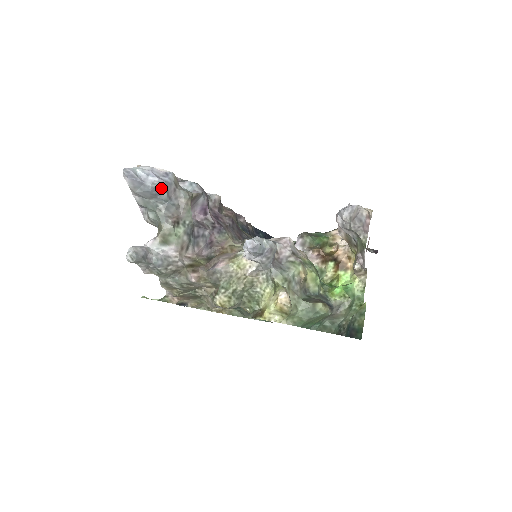
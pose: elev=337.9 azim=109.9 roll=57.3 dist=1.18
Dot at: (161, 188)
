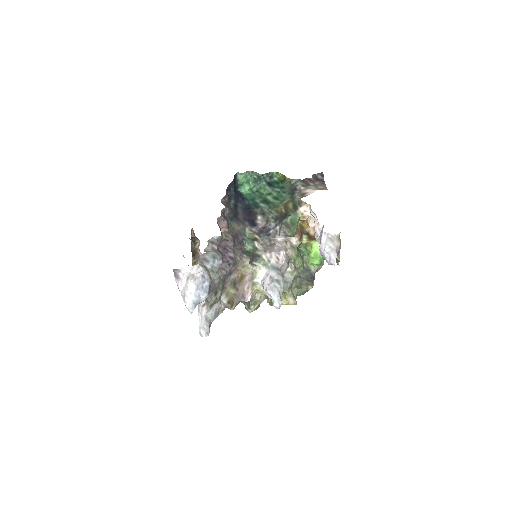
Dot at: (207, 293)
